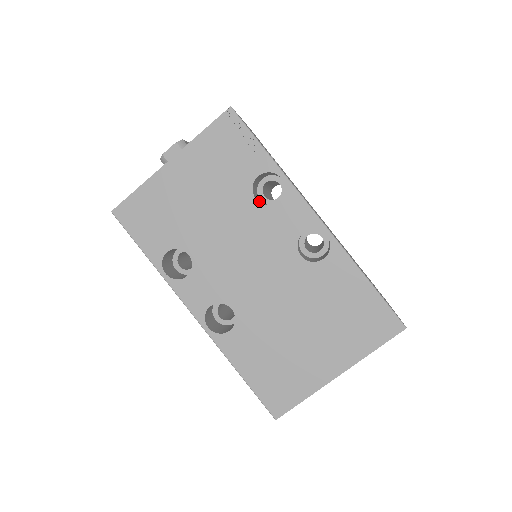
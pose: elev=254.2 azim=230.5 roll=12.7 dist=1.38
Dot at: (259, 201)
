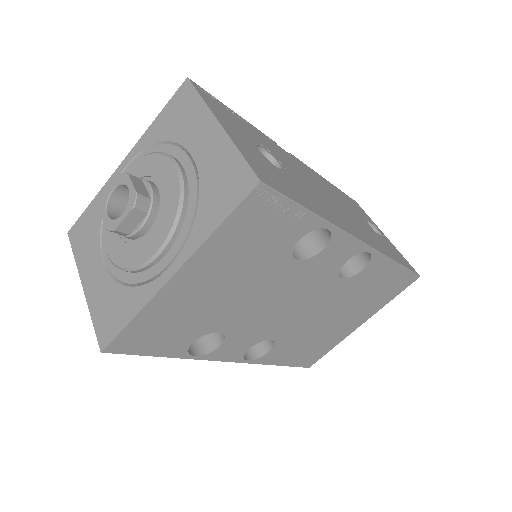
Dot at: (293, 251)
